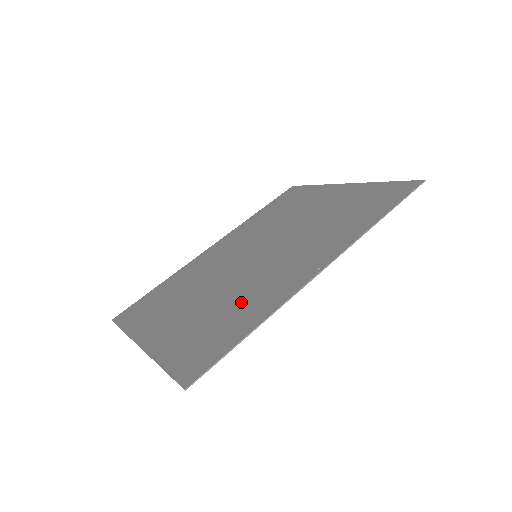
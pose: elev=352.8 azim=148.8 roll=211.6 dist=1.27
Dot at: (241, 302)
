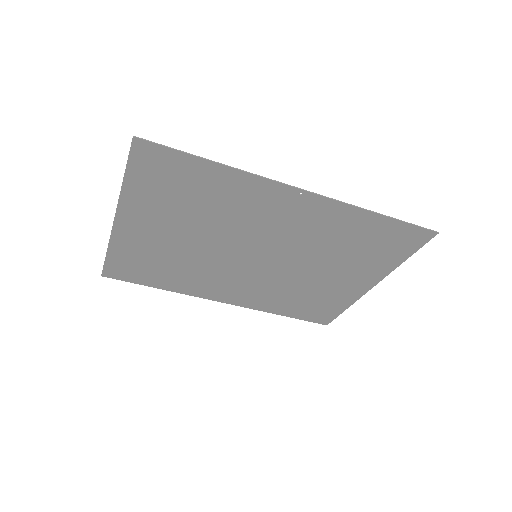
Dot at: (220, 204)
